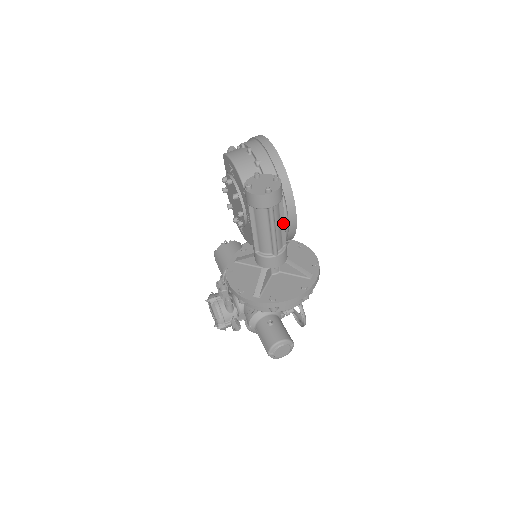
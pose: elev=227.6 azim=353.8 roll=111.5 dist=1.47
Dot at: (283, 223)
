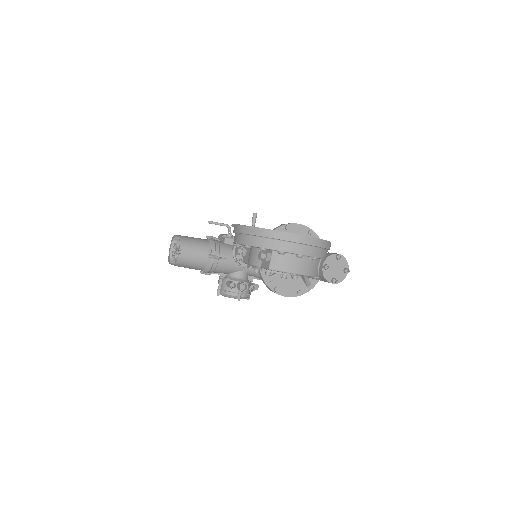
Dot at: occluded
